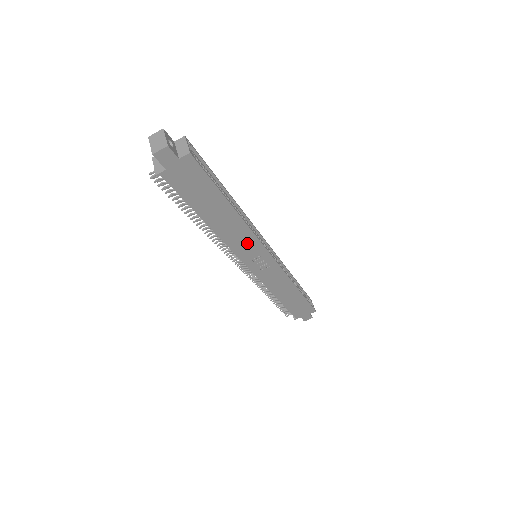
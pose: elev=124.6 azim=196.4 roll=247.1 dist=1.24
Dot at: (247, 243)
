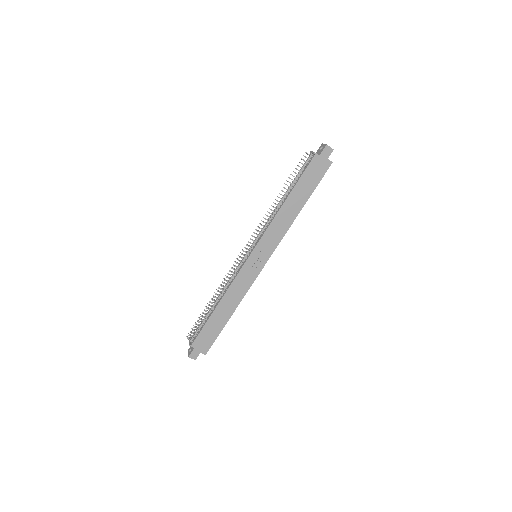
Dot at: (275, 236)
